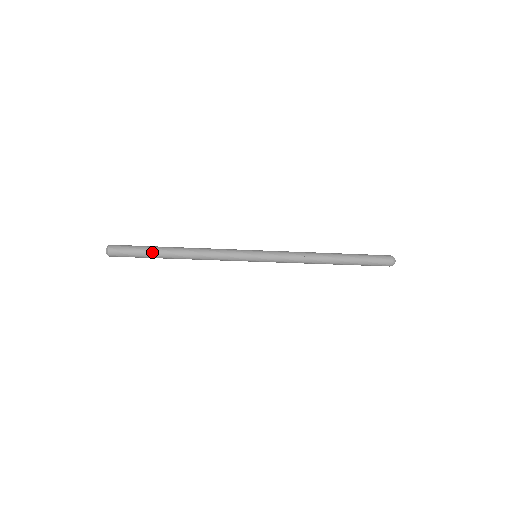
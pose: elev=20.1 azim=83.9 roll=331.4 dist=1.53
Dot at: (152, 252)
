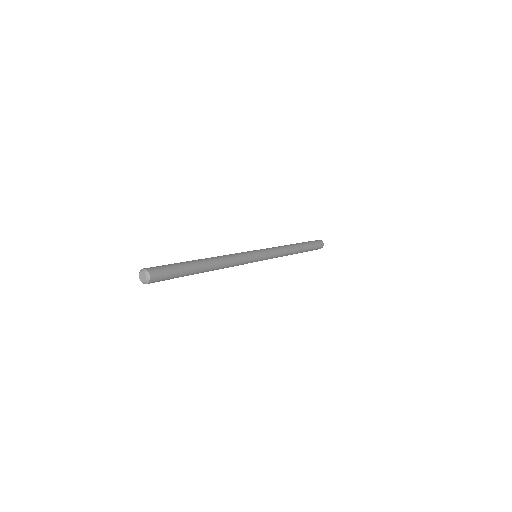
Dot at: (188, 275)
